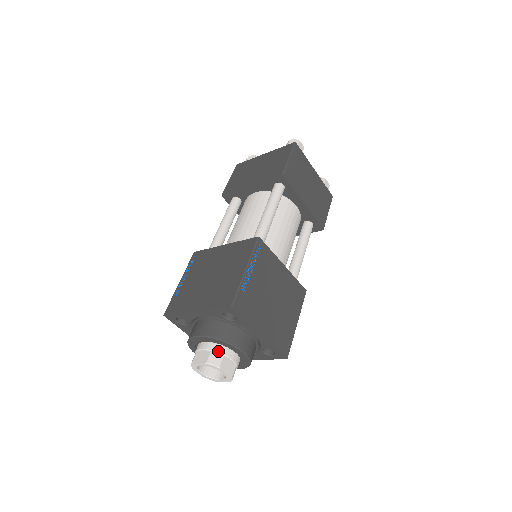
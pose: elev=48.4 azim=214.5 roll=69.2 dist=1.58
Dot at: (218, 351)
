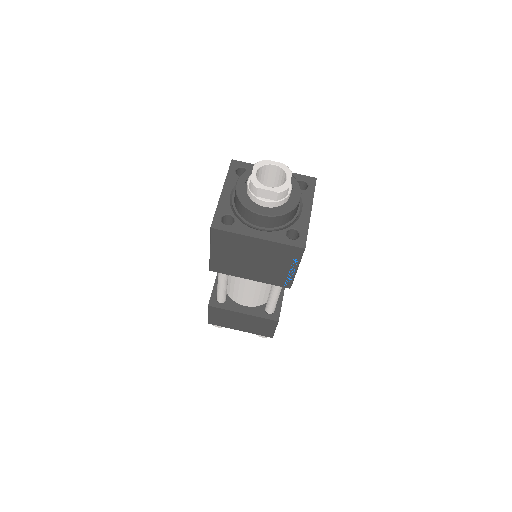
Dot at: occluded
